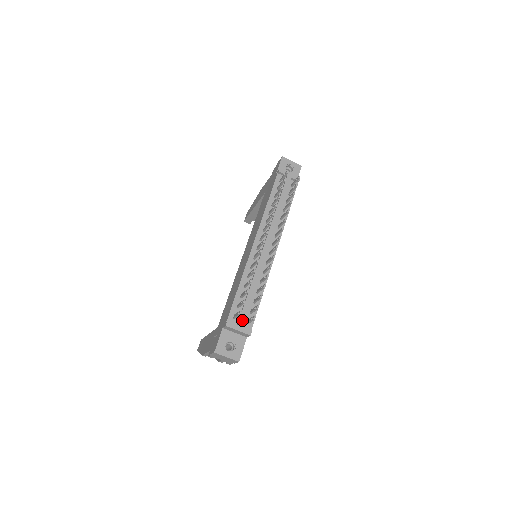
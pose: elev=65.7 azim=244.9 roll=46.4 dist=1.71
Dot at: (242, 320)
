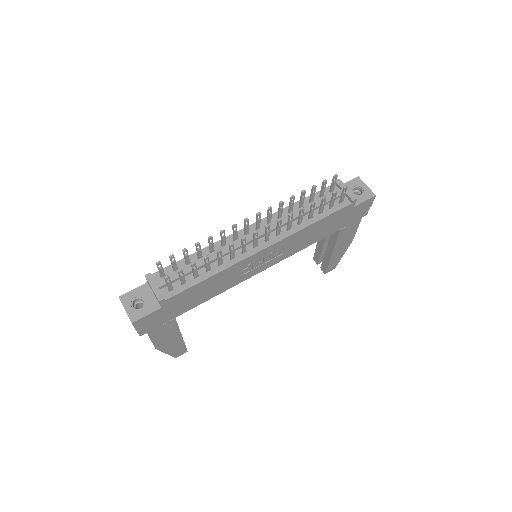
Dot at: (165, 282)
